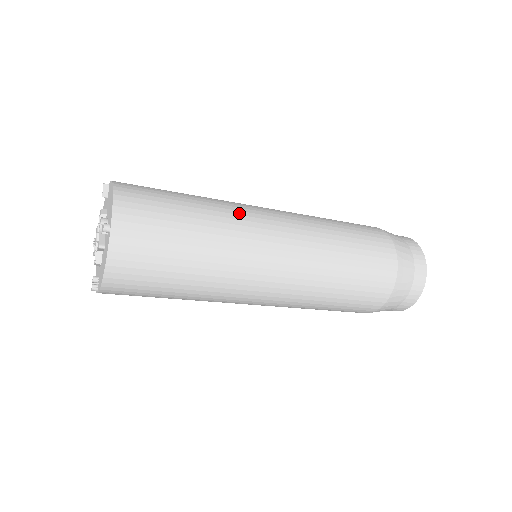
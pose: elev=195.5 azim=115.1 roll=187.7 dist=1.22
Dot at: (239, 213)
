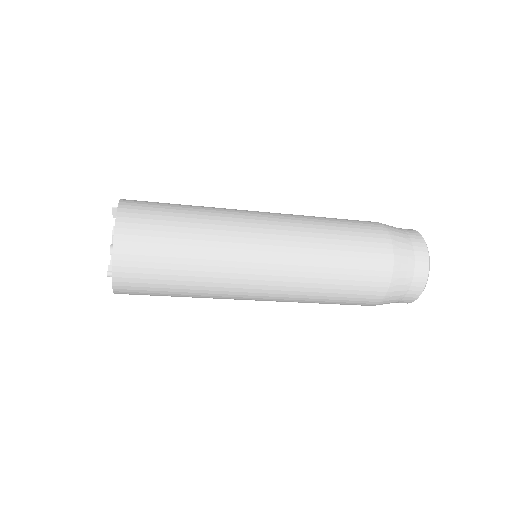
Dot at: (230, 252)
